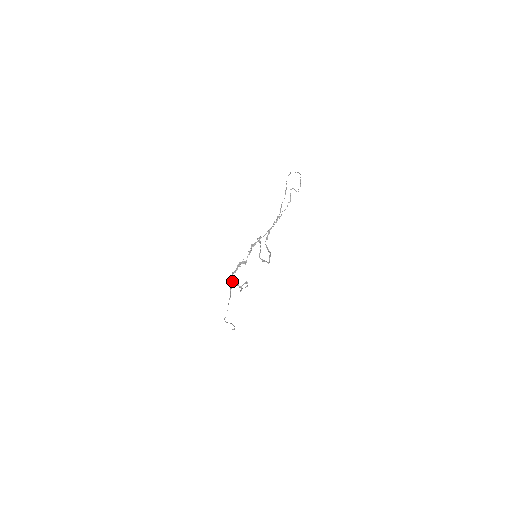
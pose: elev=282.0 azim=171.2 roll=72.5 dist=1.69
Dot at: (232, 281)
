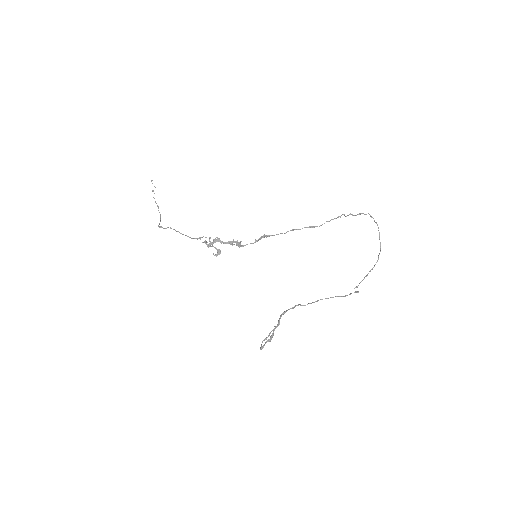
Dot at: occluded
